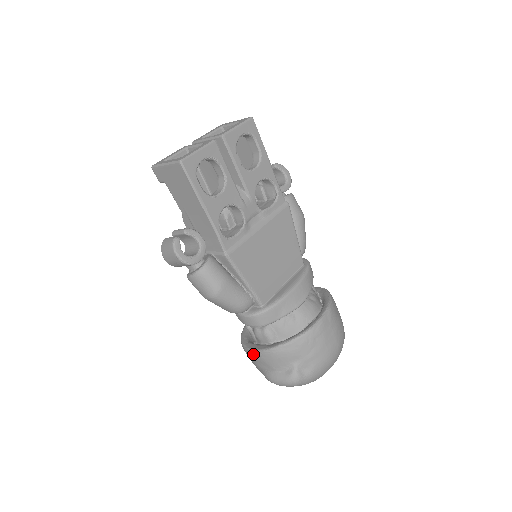
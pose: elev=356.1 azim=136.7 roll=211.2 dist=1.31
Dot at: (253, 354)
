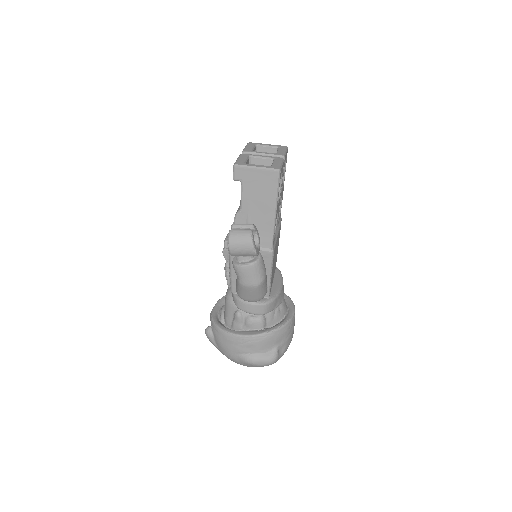
Dot at: (243, 339)
